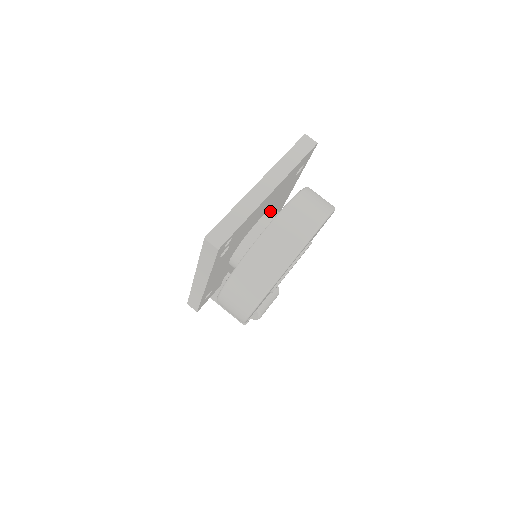
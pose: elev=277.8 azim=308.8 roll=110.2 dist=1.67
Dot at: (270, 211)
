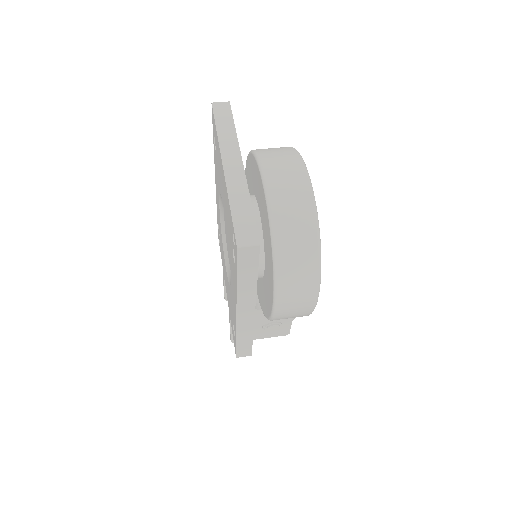
Dot at: occluded
